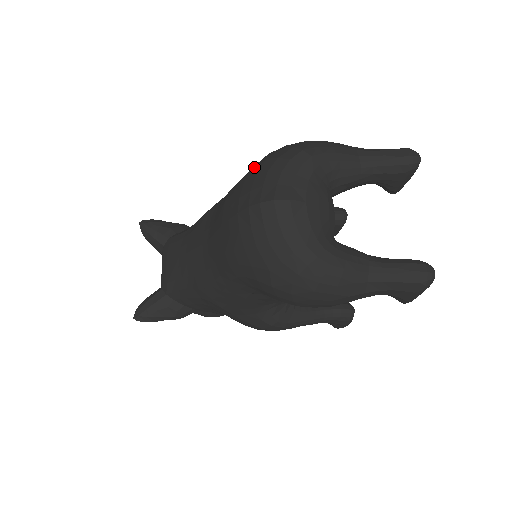
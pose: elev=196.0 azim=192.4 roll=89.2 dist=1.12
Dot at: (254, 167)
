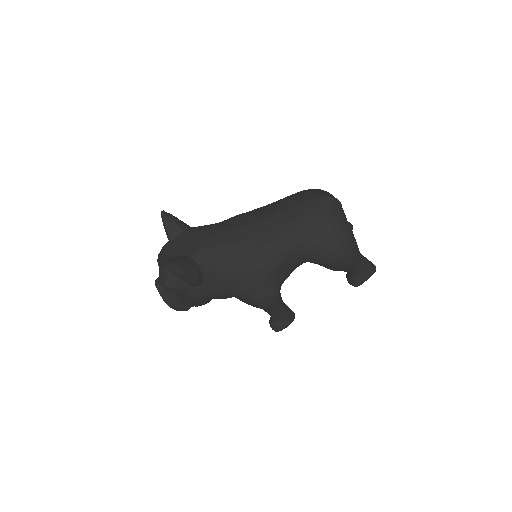
Dot at: occluded
